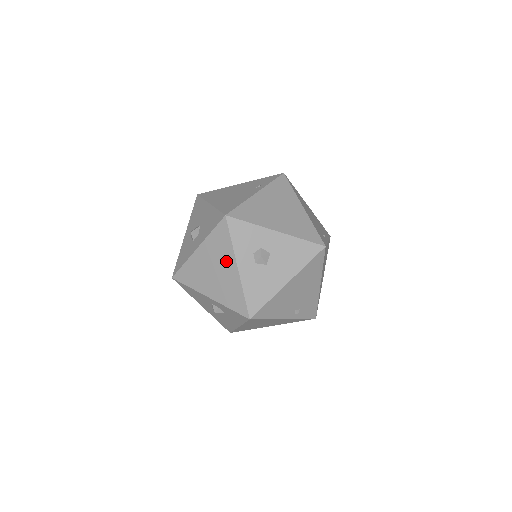
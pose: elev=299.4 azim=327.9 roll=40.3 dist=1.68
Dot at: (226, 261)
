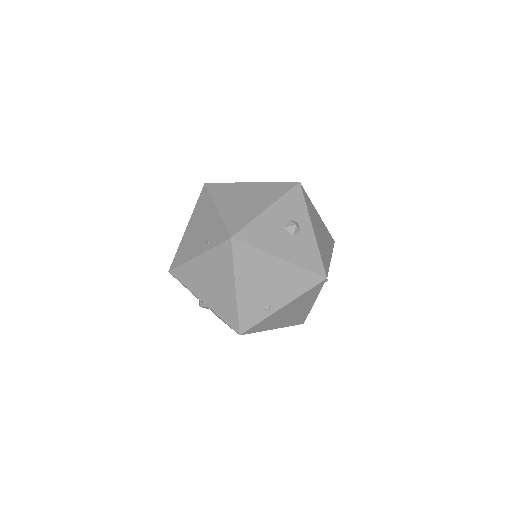
Dot at: occluded
